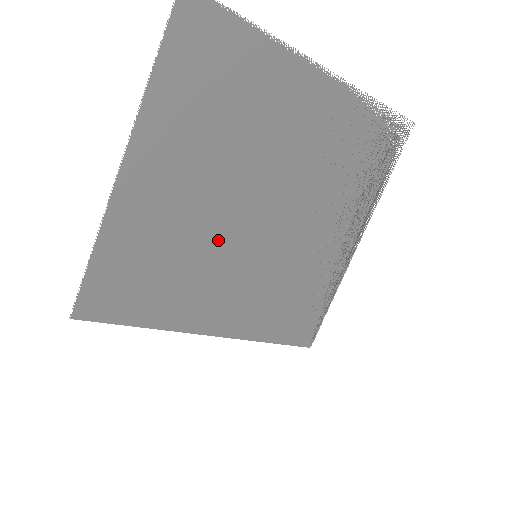
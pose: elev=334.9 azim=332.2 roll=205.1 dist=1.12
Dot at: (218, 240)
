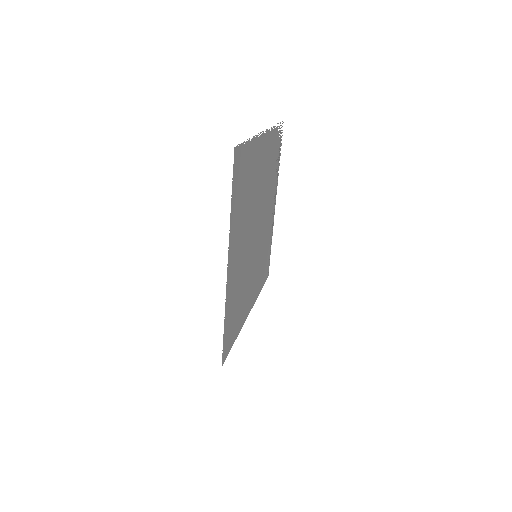
Dot at: (248, 265)
